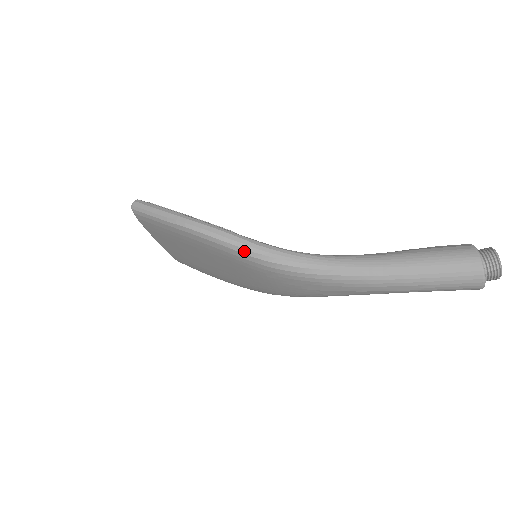
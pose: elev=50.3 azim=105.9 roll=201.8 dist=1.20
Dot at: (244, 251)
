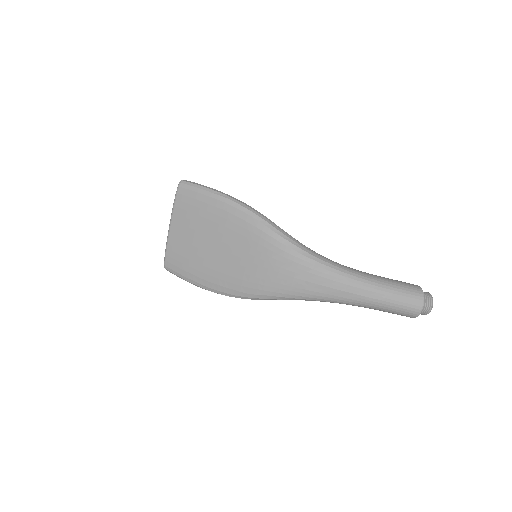
Dot at: (268, 225)
